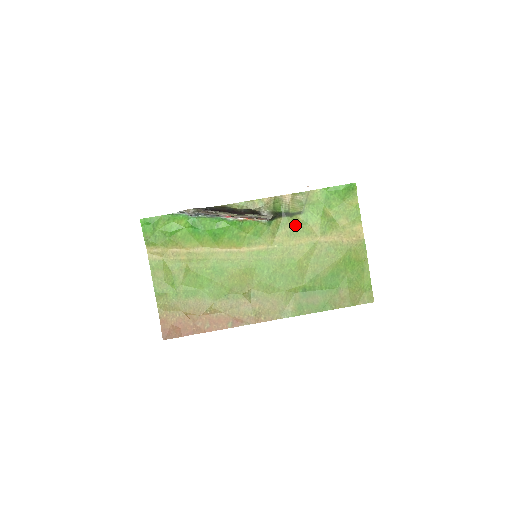
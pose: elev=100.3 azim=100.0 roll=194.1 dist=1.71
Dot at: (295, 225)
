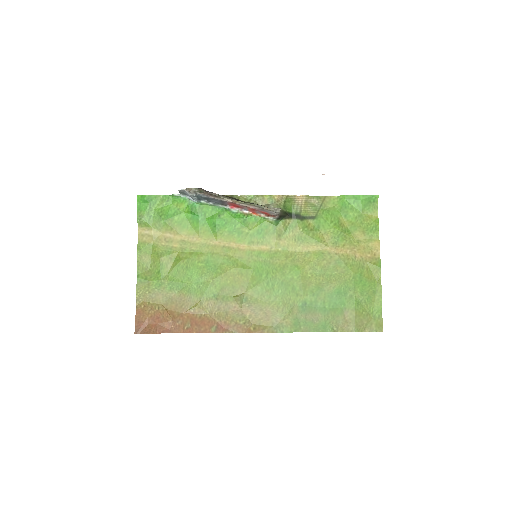
Dot at: (305, 230)
